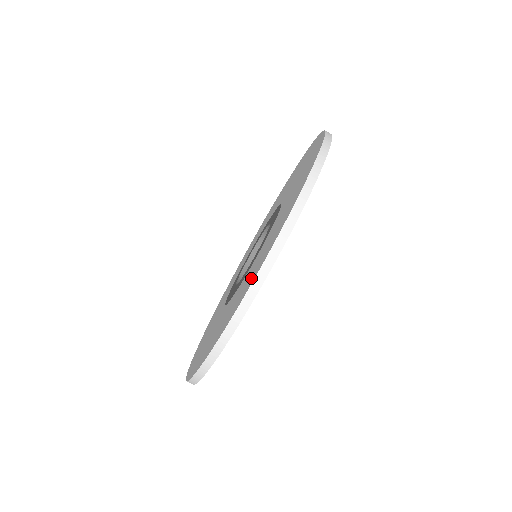
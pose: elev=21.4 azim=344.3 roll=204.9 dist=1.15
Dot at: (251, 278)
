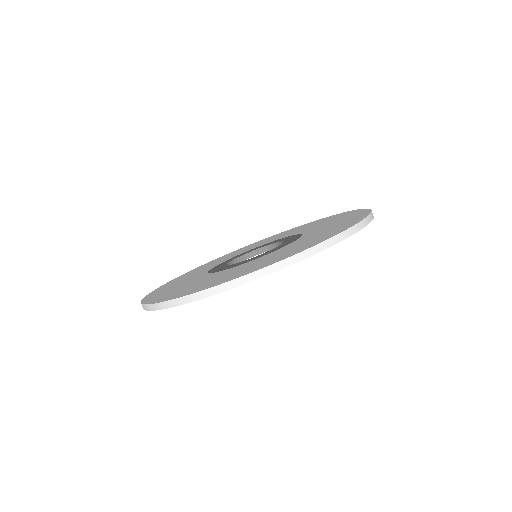
Dot at: (333, 232)
